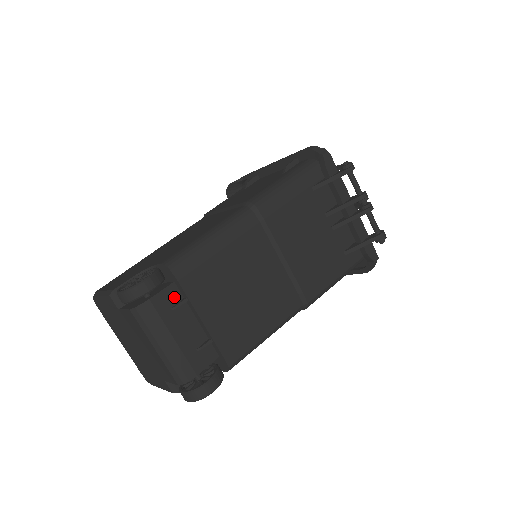
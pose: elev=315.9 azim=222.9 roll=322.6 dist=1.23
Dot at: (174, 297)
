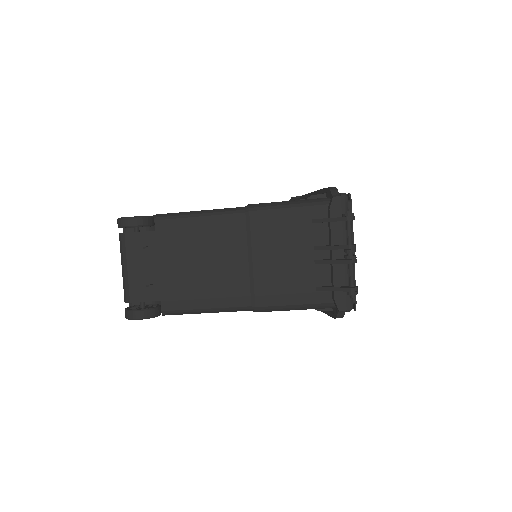
Dot at: (150, 241)
